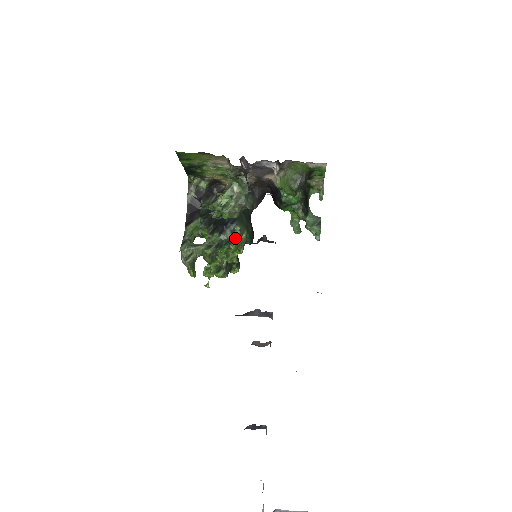
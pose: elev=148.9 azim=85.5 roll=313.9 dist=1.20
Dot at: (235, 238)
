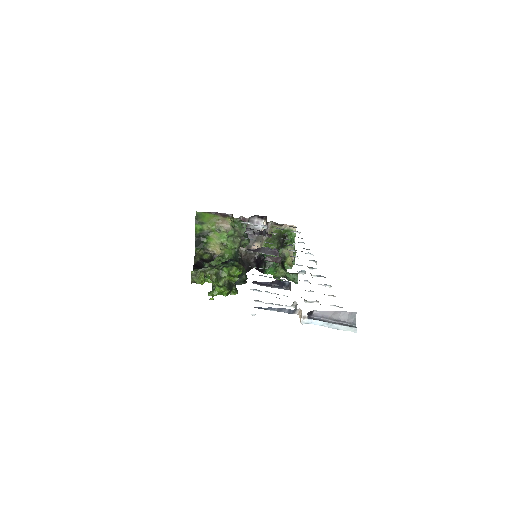
Dot at: (235, 266)
